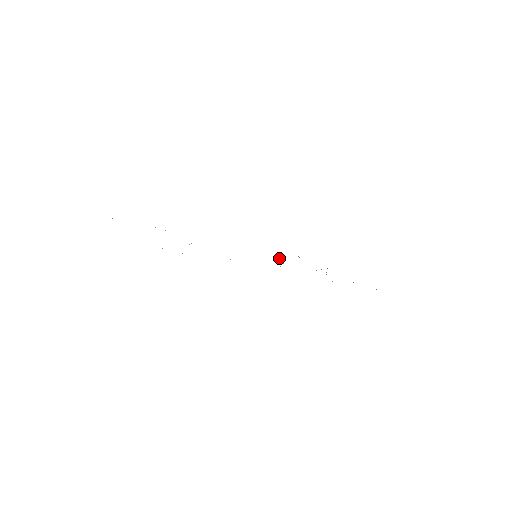
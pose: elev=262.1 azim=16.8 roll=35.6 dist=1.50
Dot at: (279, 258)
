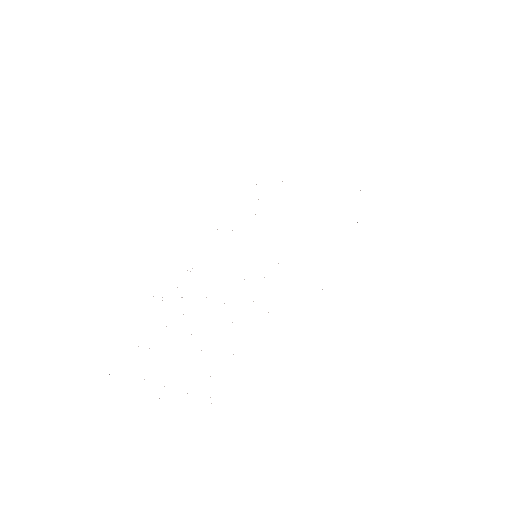
Dot at: occluded
